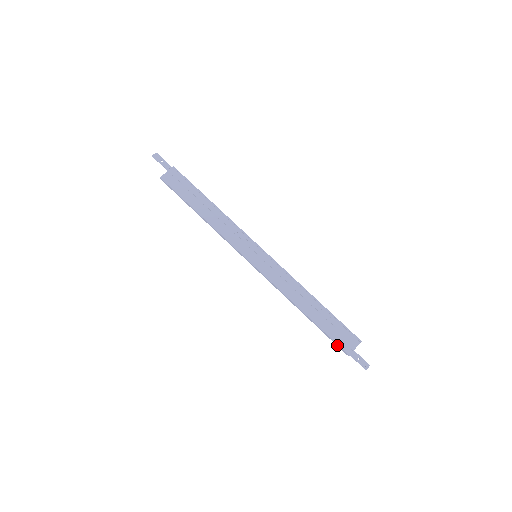
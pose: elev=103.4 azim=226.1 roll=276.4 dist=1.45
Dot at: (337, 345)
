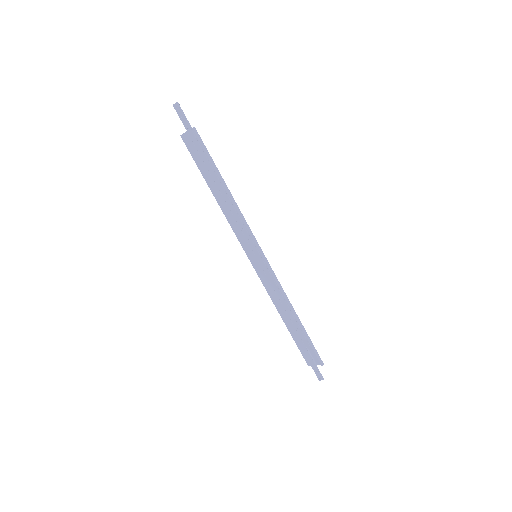
Dot at: (303, 353)
